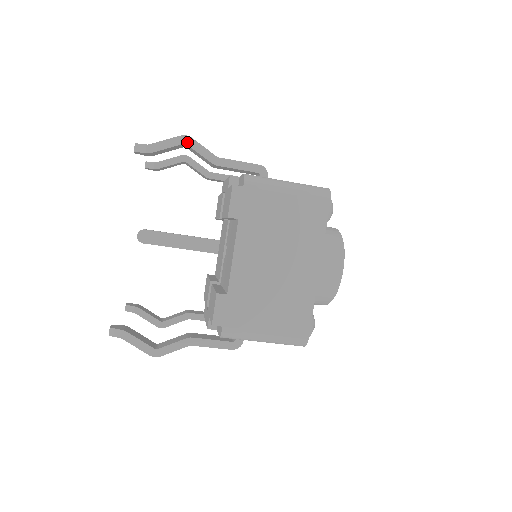
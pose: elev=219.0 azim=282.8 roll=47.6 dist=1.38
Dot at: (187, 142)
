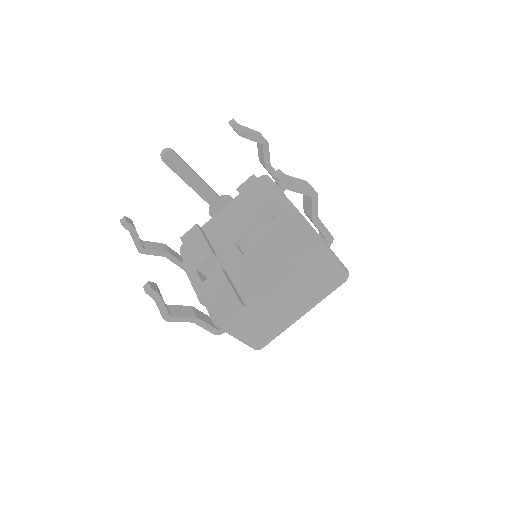
Dot at: (313, 197)
